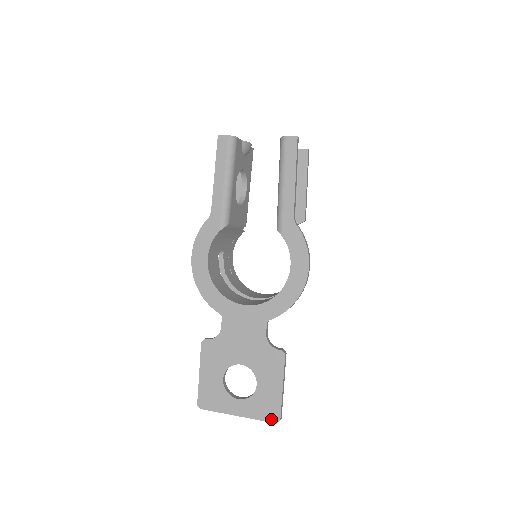
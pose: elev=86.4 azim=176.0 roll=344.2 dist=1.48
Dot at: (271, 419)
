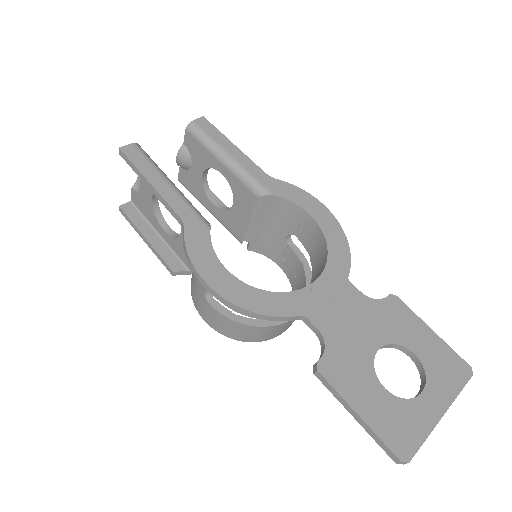
Dot at: (465, 376)
